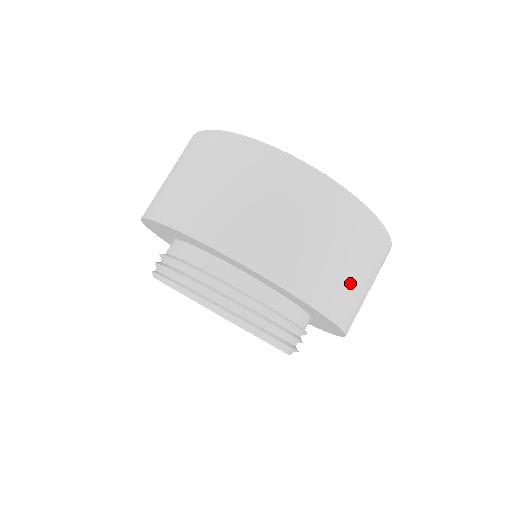
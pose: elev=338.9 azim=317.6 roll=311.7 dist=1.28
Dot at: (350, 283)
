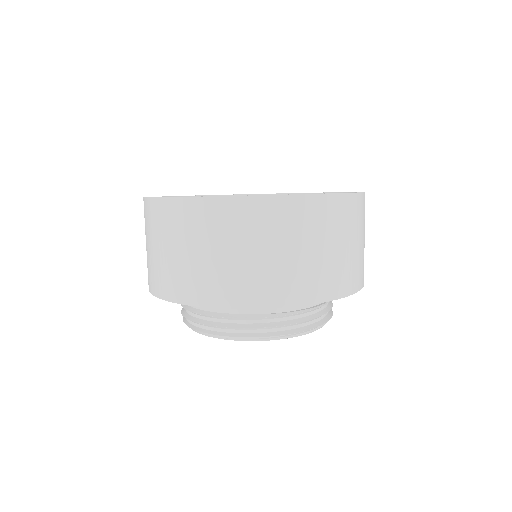
Dot at: (332, 261)
